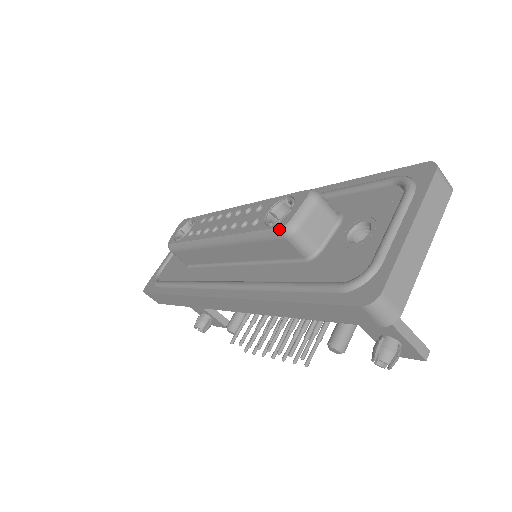
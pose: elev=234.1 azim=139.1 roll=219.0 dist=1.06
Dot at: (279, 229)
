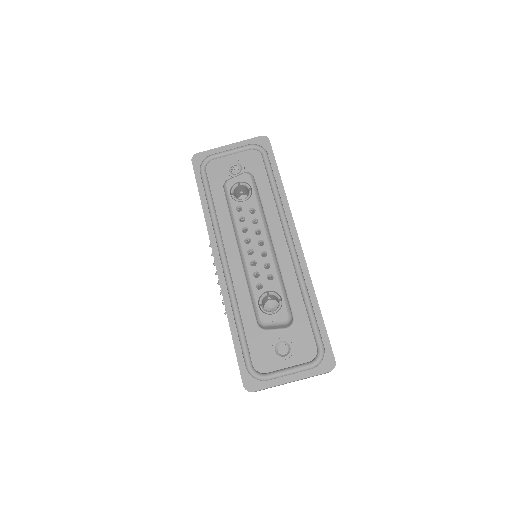
Dot at: (258, 317)
